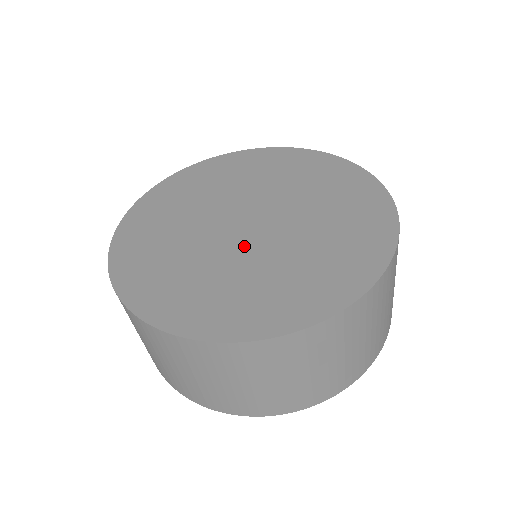
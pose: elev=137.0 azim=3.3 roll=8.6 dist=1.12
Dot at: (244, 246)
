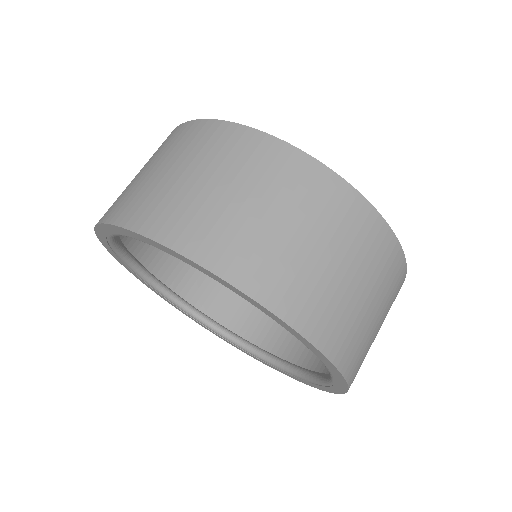
Dot at: occluded
